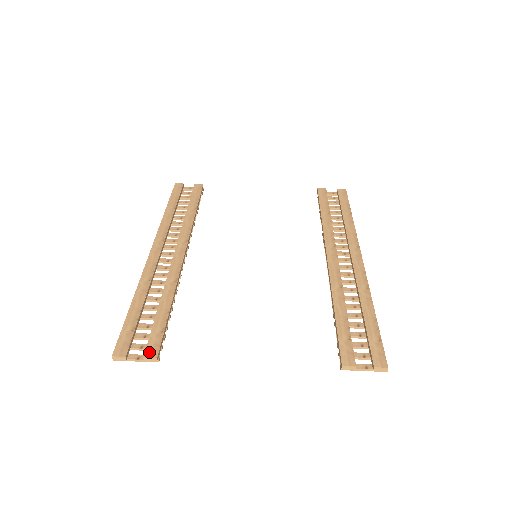
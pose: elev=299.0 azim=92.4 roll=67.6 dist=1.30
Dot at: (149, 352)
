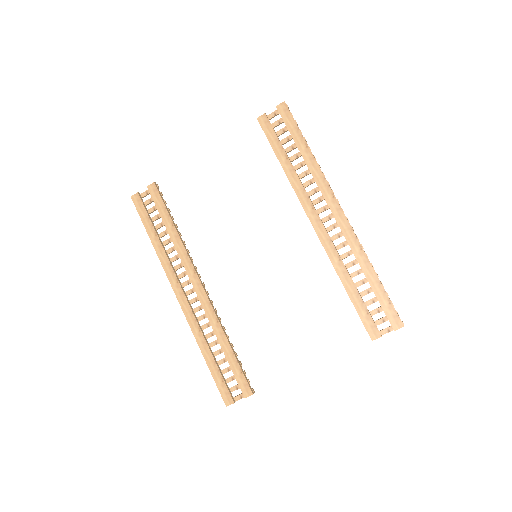
Dot at: (245, 393)
